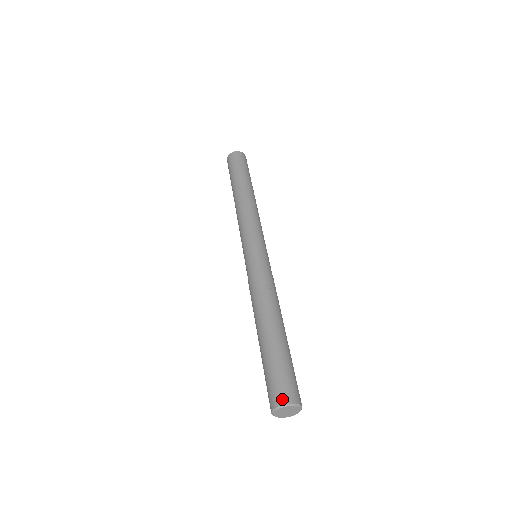
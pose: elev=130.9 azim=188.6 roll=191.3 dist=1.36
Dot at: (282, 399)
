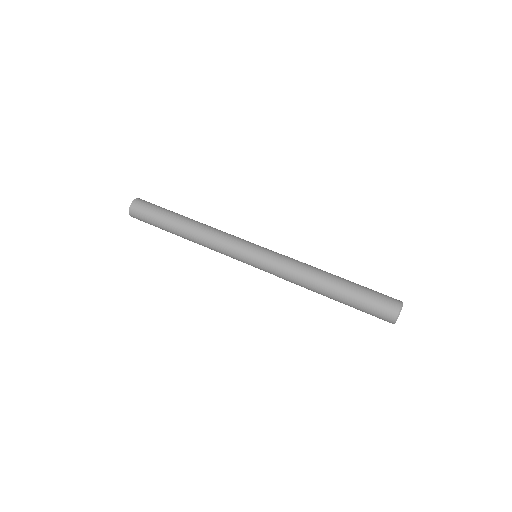
Dot at: (397, 303)
